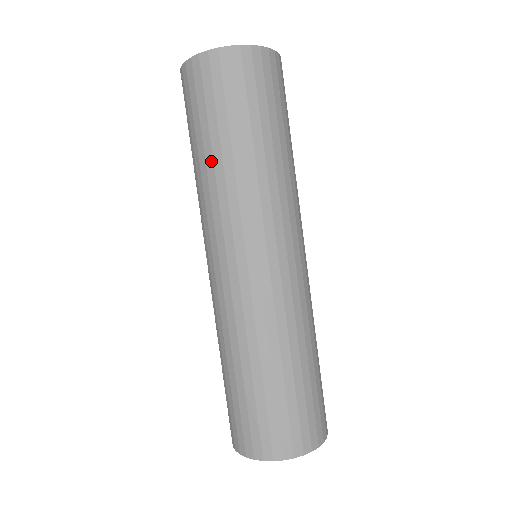
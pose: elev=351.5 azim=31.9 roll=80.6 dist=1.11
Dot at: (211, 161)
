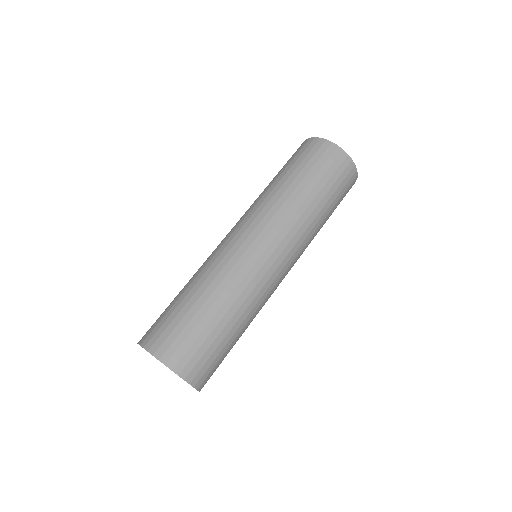
Dot at: (293, 188)
